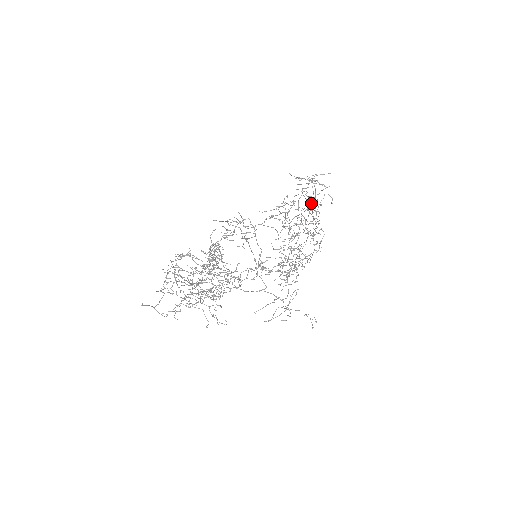
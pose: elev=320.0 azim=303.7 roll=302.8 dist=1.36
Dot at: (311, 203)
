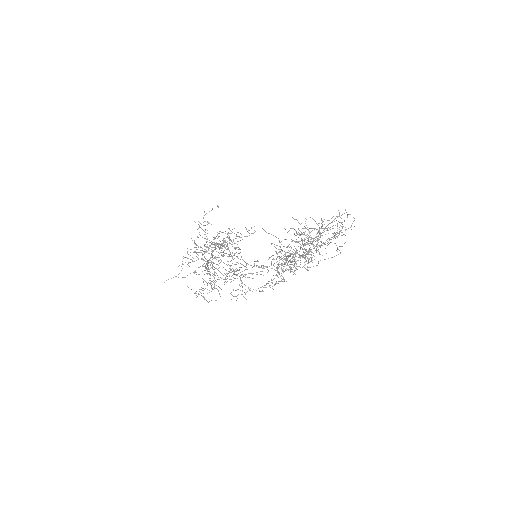
Dot at: occluded
